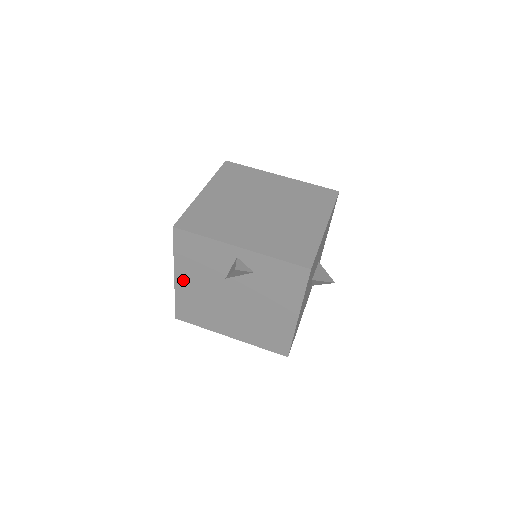
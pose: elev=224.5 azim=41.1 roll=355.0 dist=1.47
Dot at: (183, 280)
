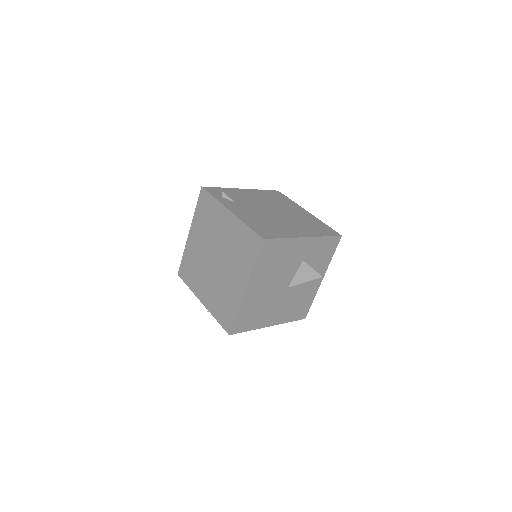
Dot at: occluded
